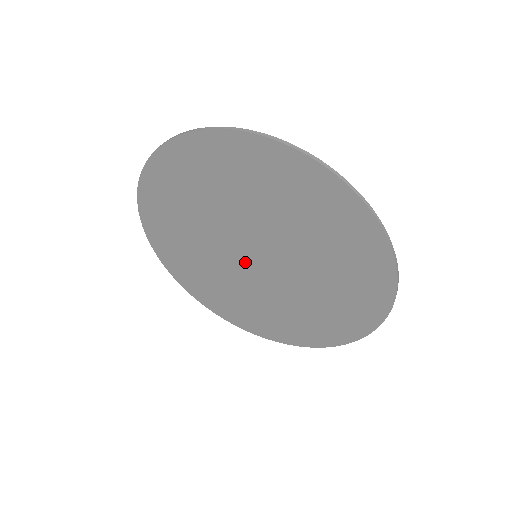
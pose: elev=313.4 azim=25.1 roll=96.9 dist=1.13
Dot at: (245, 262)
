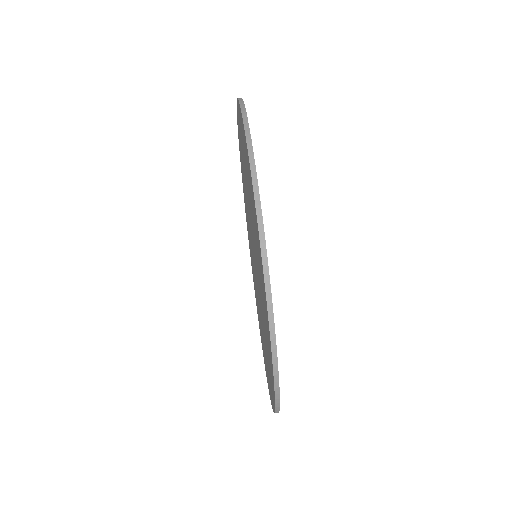
Dot at: occluded
